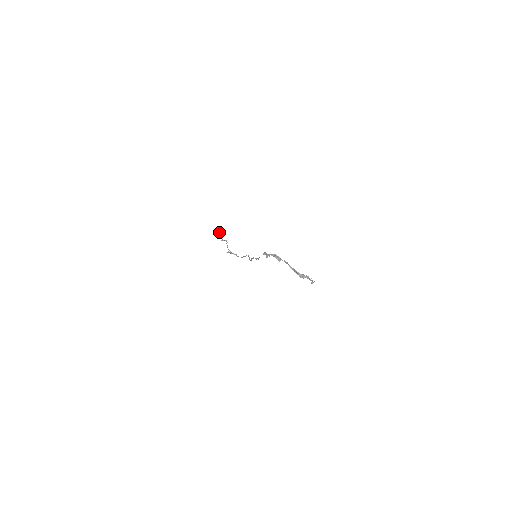
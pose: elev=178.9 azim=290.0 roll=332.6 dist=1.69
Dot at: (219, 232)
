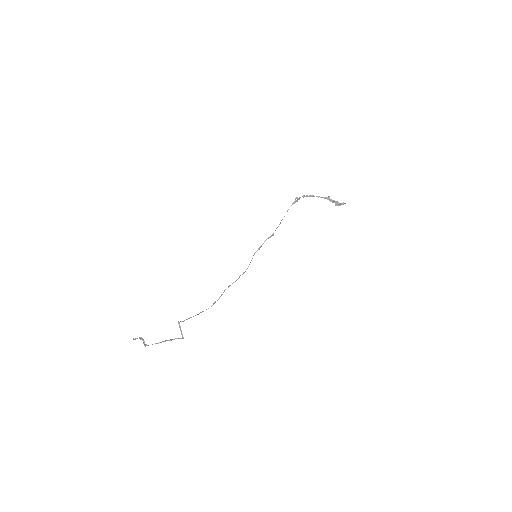
Dot at: occluded
